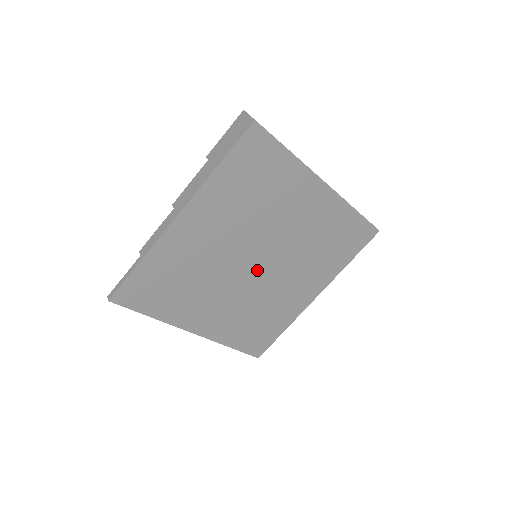
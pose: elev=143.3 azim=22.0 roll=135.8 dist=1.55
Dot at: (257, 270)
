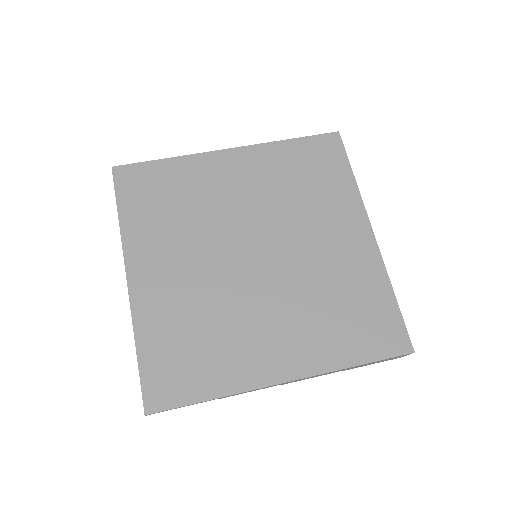
Dot at: (265, 261)
